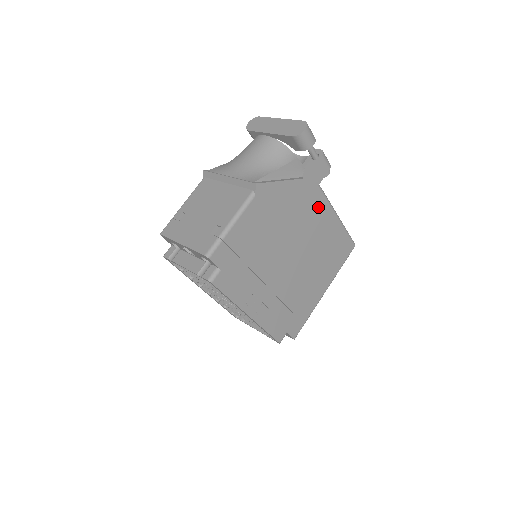
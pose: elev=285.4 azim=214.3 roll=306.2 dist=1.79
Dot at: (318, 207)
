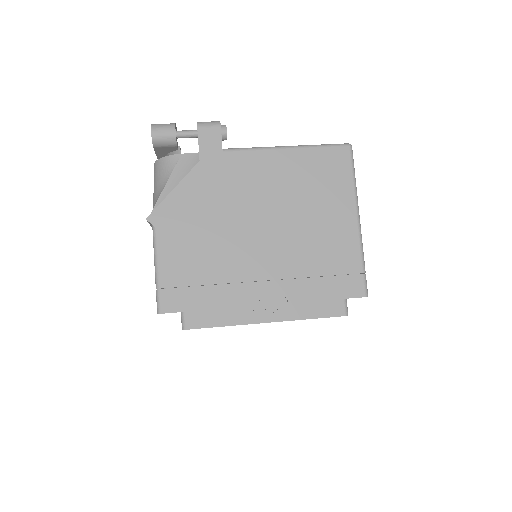
Dot at: (245, 166)
